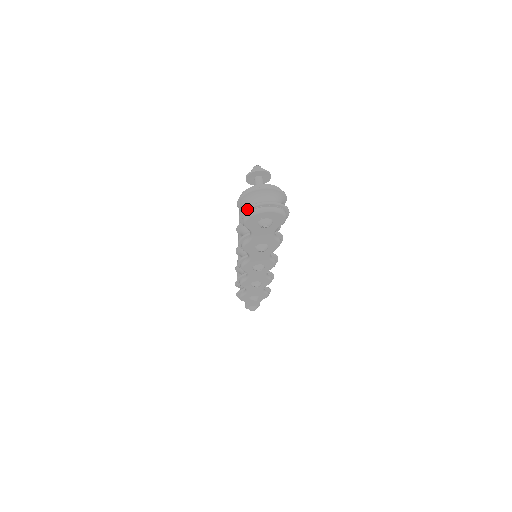
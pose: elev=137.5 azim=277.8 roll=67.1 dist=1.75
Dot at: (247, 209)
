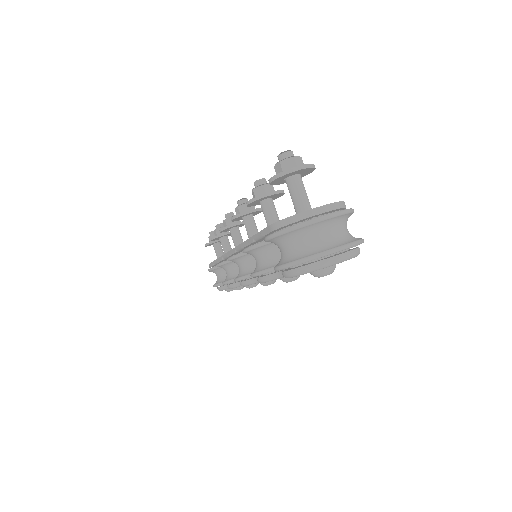
Dot at: (300, 263)
